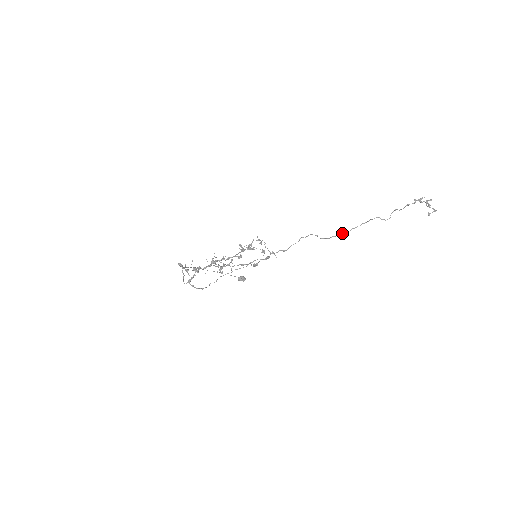
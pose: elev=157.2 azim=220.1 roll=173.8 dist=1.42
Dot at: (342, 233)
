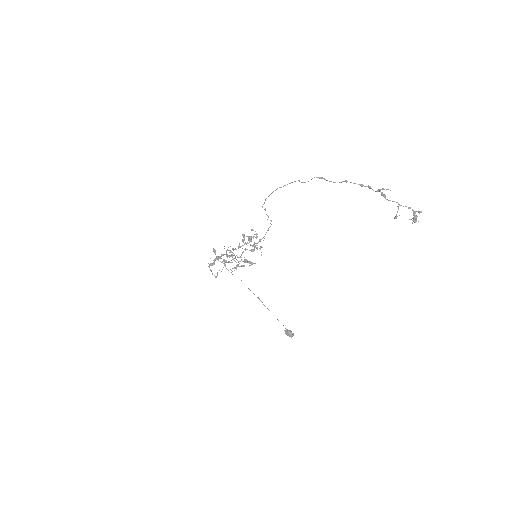
Dot at: occluded
